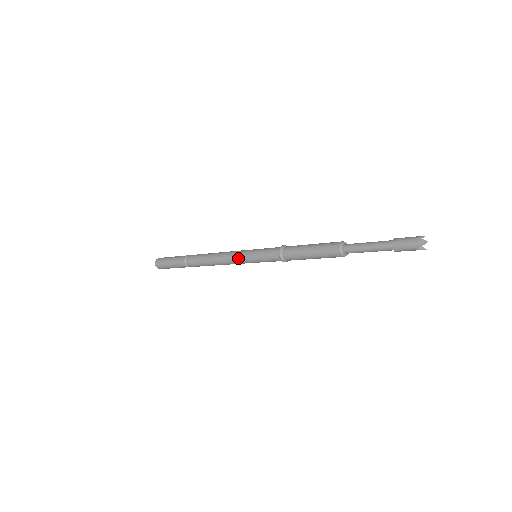
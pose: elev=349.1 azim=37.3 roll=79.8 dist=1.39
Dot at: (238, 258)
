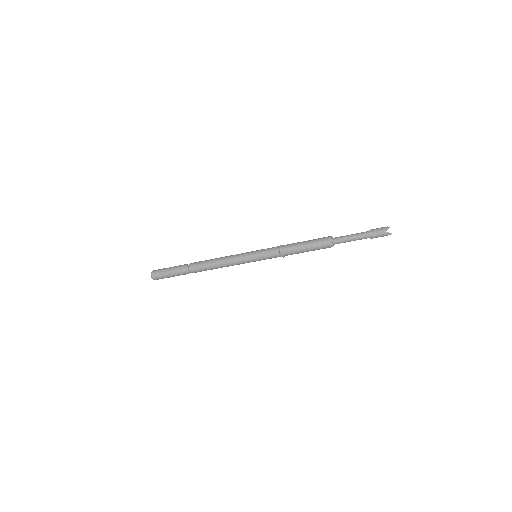
Dot at: (242, 262)
